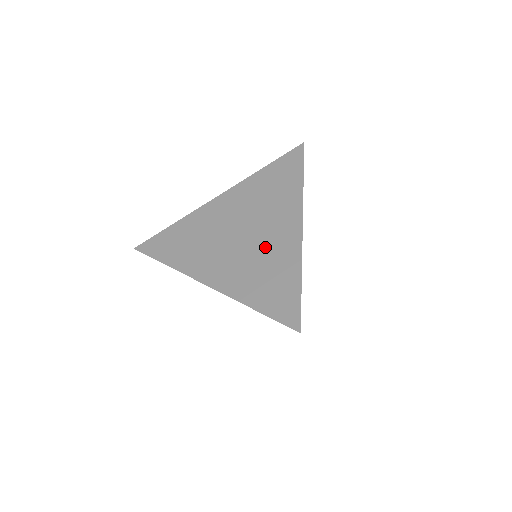
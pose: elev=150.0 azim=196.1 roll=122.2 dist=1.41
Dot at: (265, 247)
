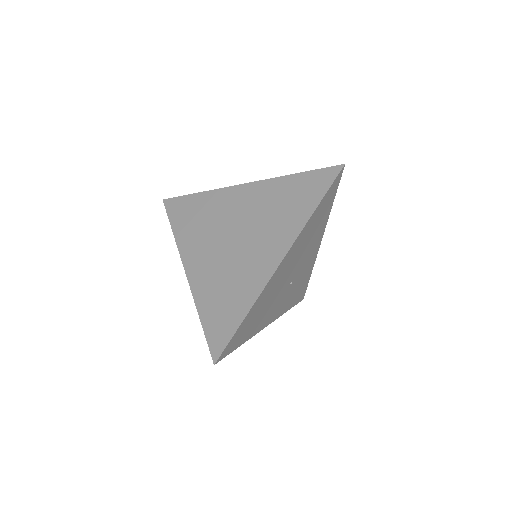
Dot at: (242, 264)
